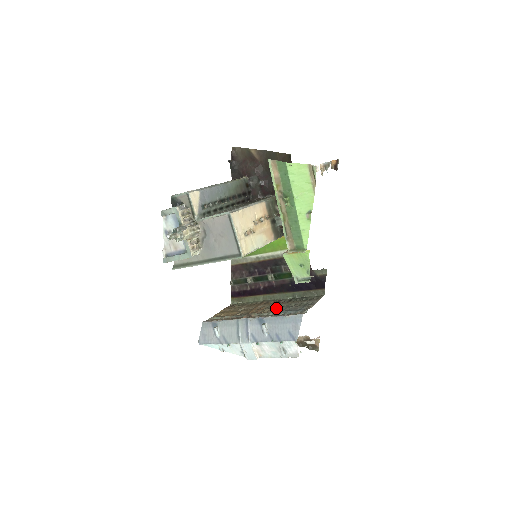
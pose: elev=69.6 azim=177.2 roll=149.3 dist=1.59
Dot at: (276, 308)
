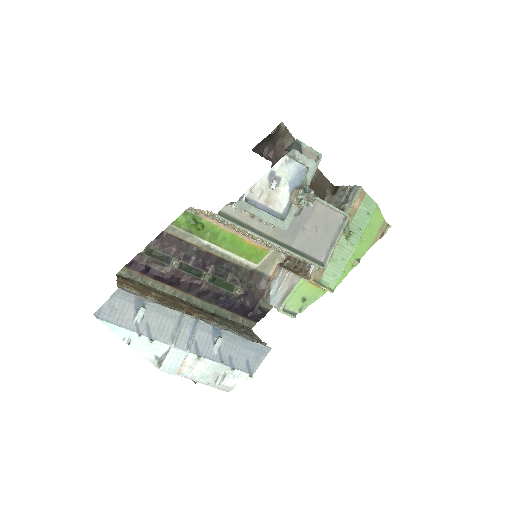
Dot at: (215, 320)
